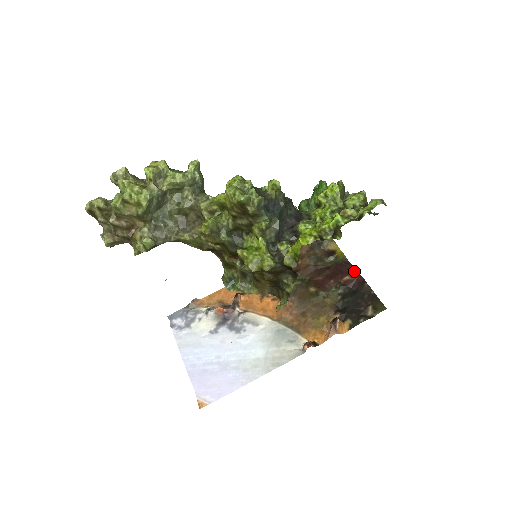
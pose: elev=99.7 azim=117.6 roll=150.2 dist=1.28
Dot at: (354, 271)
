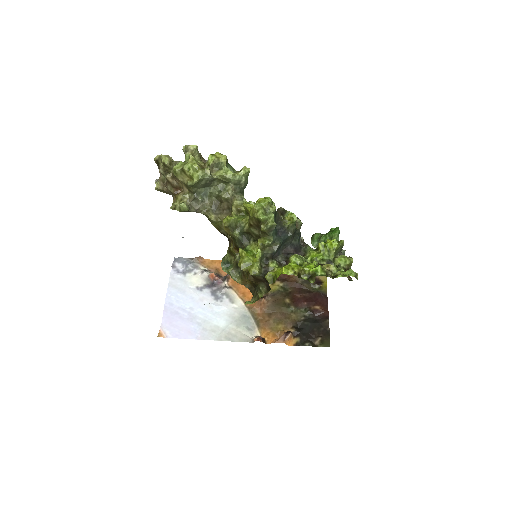
Dot at: (326, 305)
